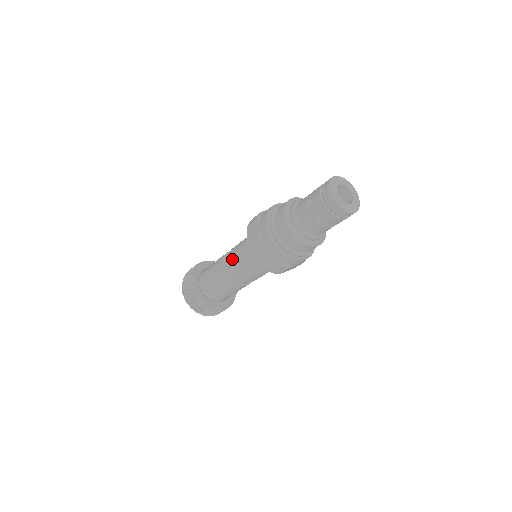
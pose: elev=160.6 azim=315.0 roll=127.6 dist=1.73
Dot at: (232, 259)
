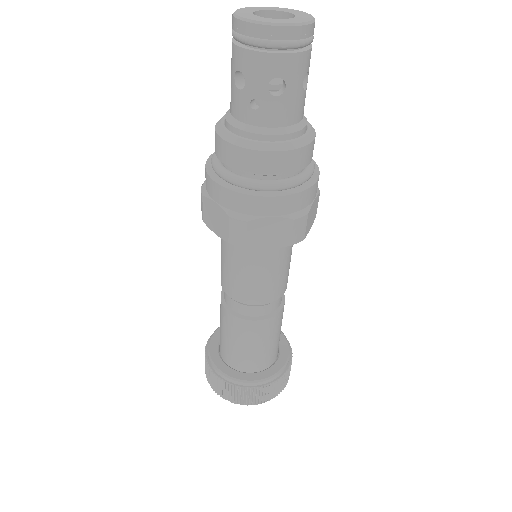
Dot at: (231, 289)
